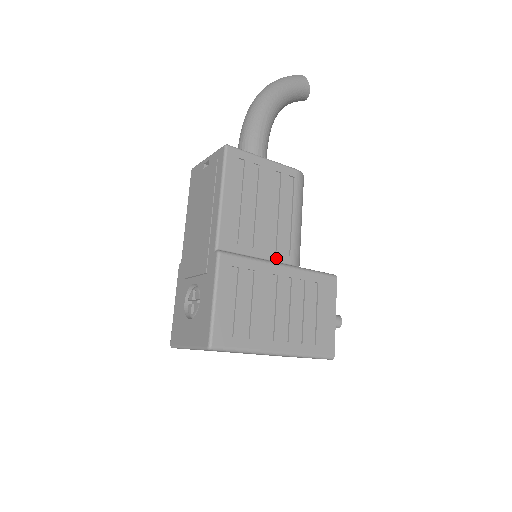
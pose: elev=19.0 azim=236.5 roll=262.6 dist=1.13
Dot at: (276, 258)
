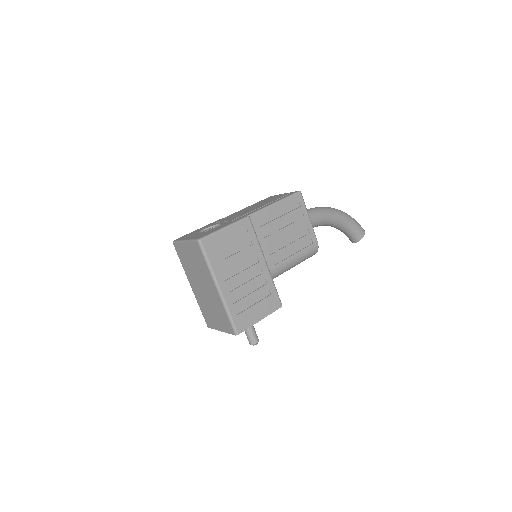
Dot at: (267, 257)
